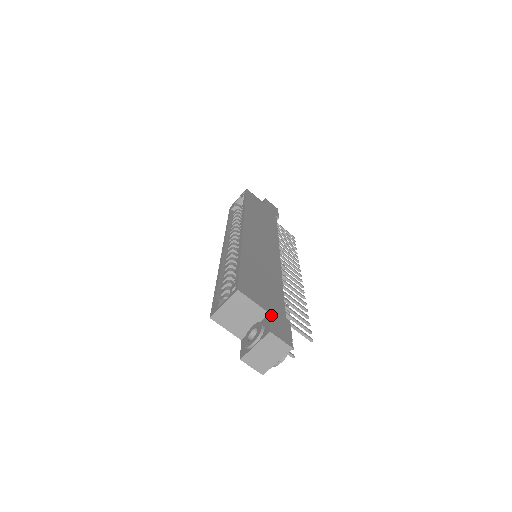
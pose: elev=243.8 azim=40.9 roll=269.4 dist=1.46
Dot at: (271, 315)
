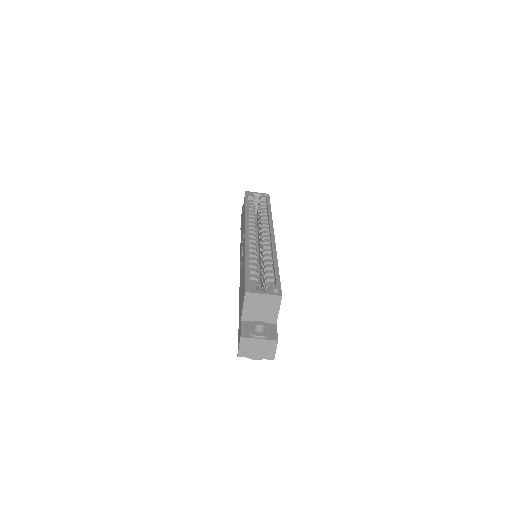
Dot at: (276, 326)
